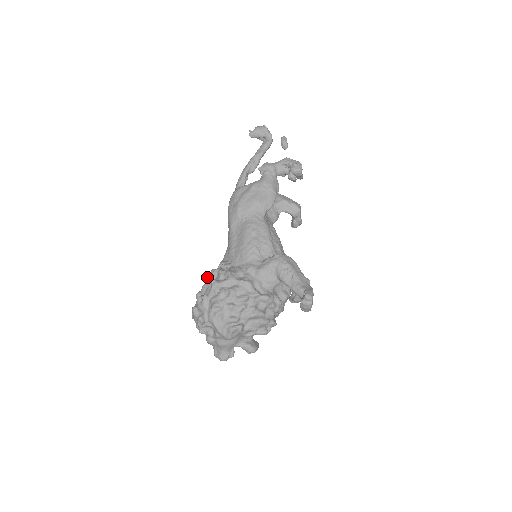
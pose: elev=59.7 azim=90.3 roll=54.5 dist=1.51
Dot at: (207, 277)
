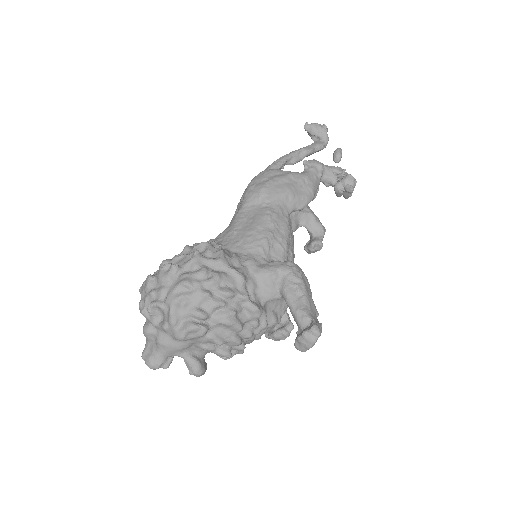
Dot at: (187, 246)
